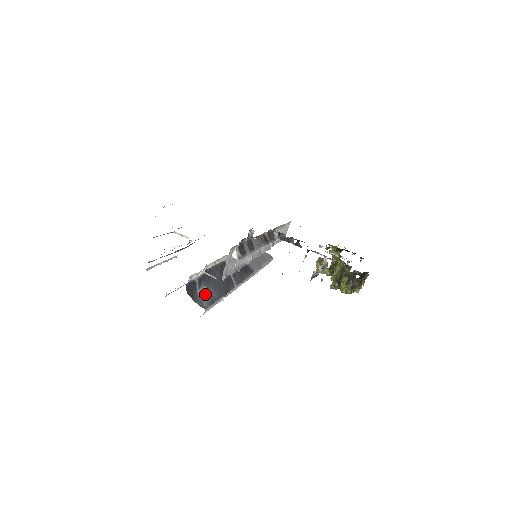
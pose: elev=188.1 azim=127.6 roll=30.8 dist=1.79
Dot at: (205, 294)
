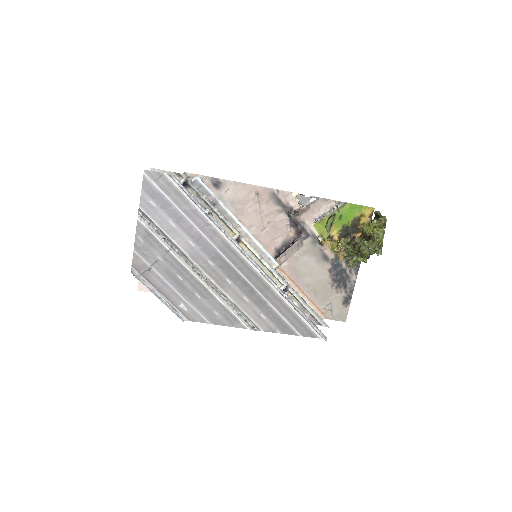
Dot at: occluded
